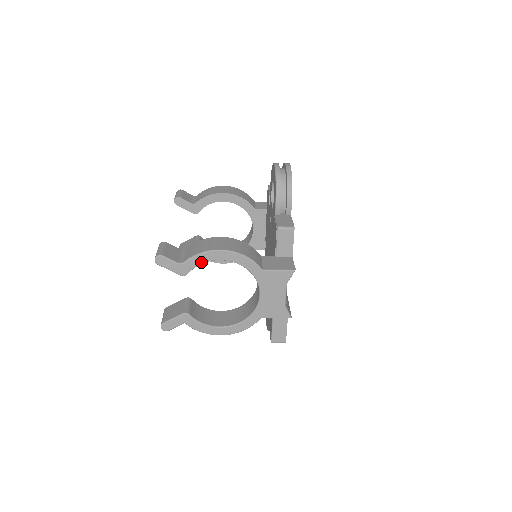
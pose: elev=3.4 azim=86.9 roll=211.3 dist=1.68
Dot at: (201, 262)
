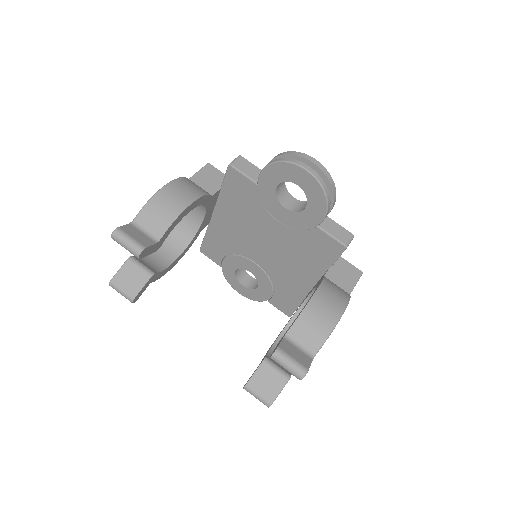
Dot at: occluded
